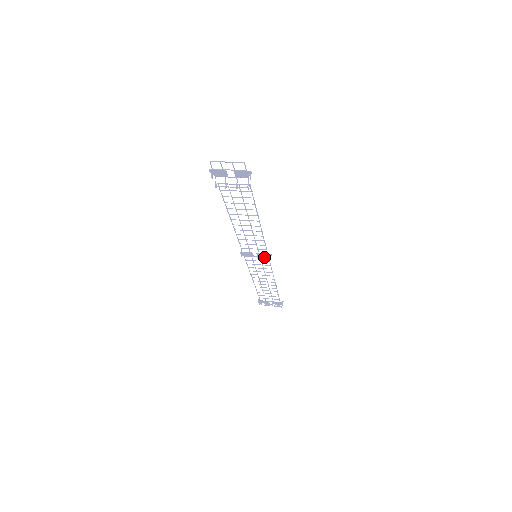
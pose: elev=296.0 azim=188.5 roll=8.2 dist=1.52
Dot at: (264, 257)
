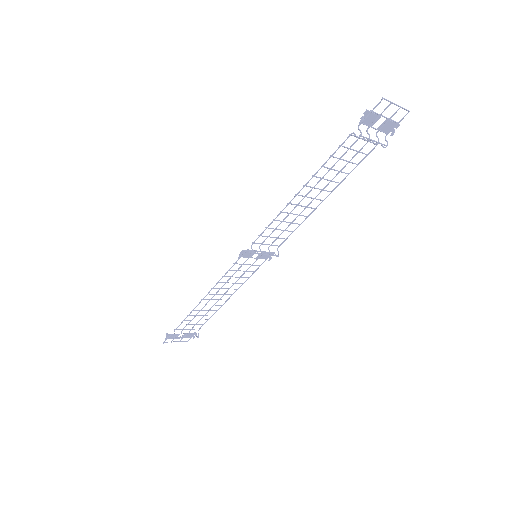
Dot at: (262, 258)
